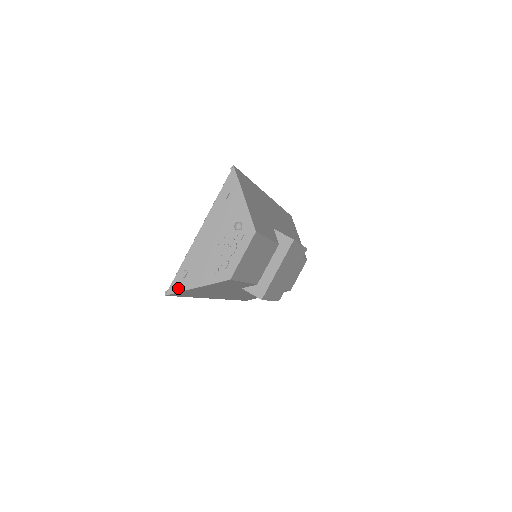
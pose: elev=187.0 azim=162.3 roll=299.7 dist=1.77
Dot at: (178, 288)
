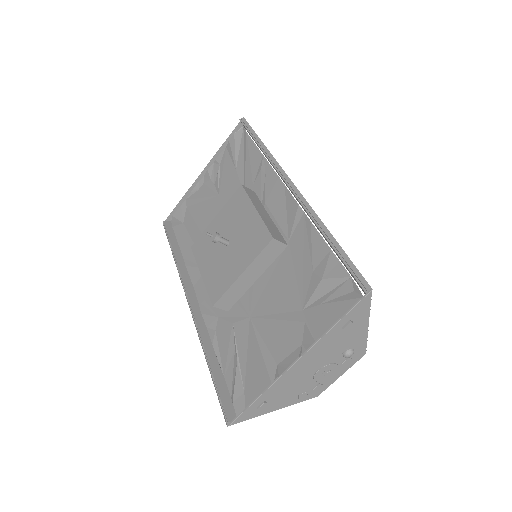
Dot at: (248, 417)
